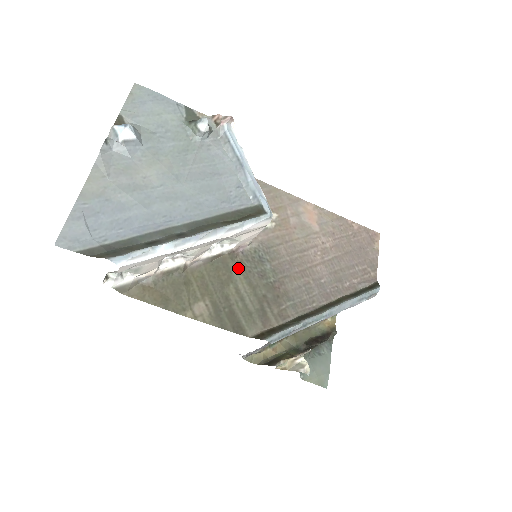
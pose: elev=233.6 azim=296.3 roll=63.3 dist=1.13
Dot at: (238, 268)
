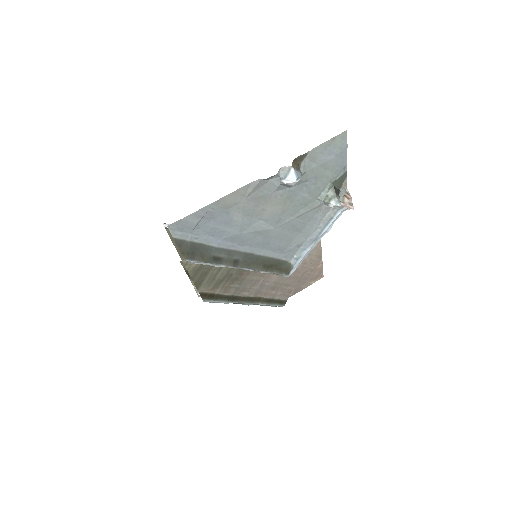
Dot at: occluded
